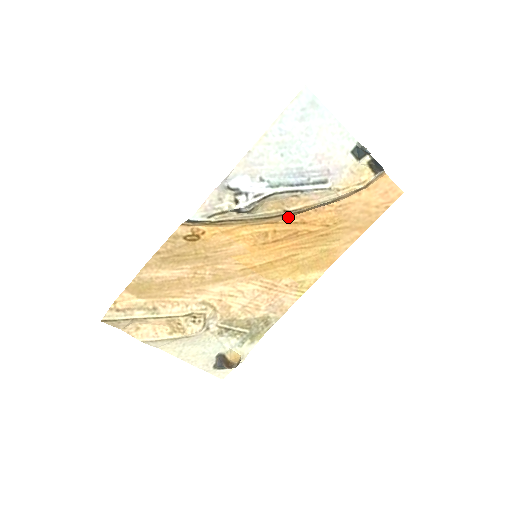
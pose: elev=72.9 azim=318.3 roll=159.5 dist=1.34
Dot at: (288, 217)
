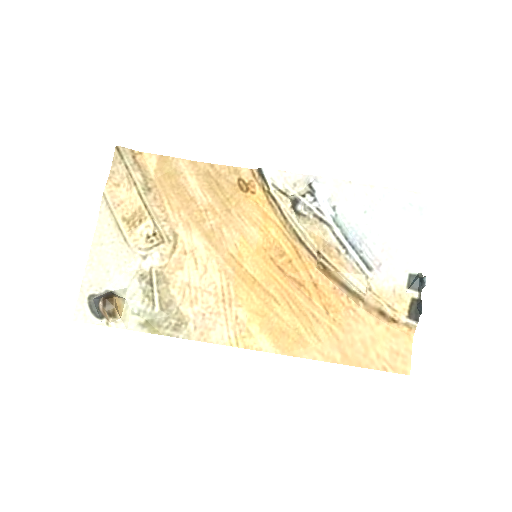
Dot at: (312, 264)
